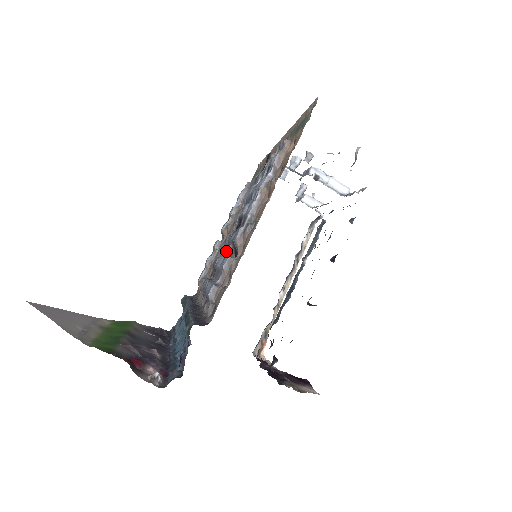
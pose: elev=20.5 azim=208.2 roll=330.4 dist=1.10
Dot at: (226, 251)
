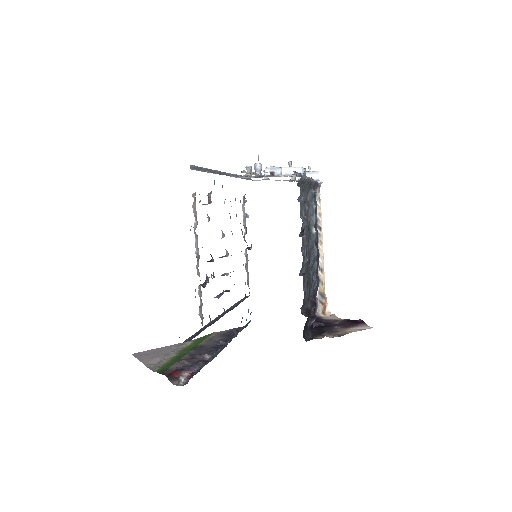
Dot at: occluded
